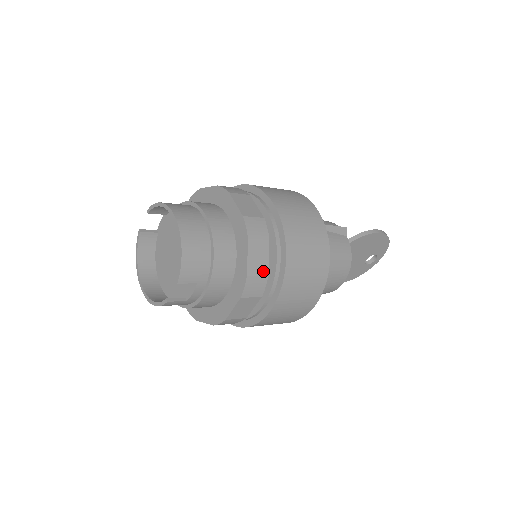
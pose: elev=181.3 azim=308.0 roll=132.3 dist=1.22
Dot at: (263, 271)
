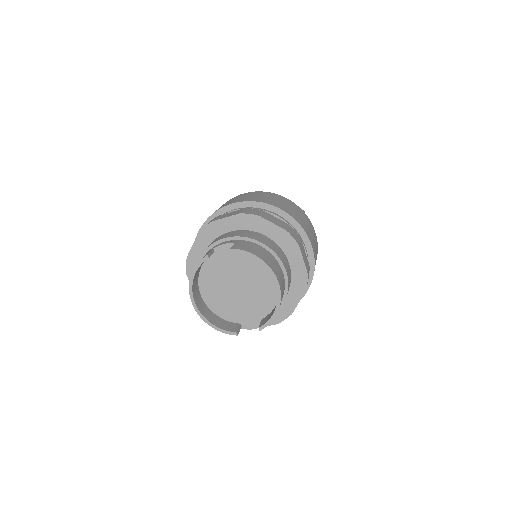
Dot at: occluded
